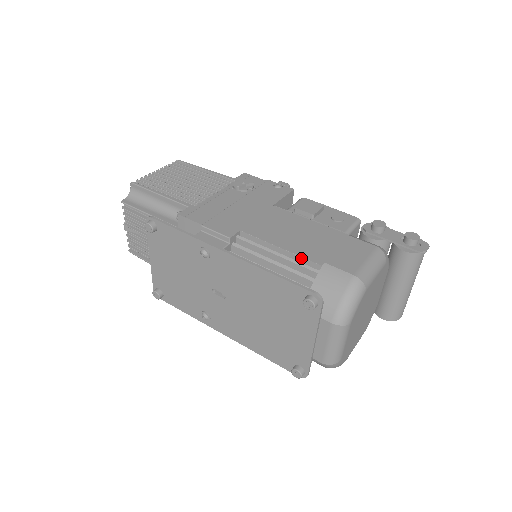
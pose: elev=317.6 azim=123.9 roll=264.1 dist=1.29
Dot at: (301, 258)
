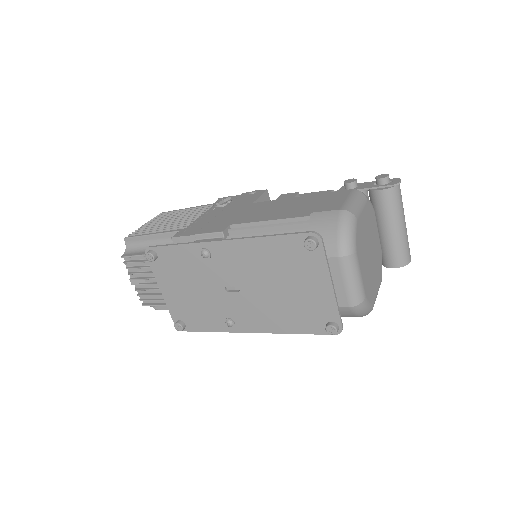
Dot at: (290, 219)
